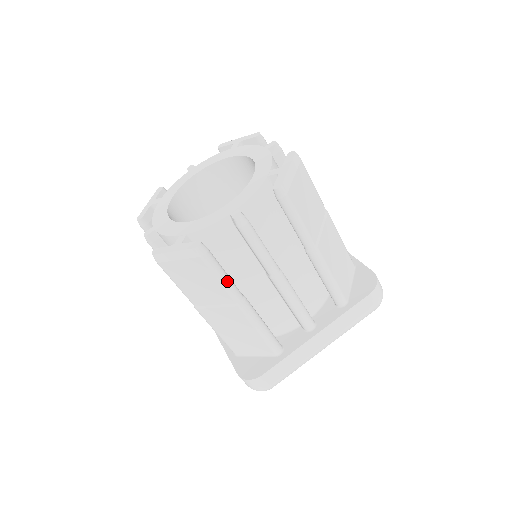
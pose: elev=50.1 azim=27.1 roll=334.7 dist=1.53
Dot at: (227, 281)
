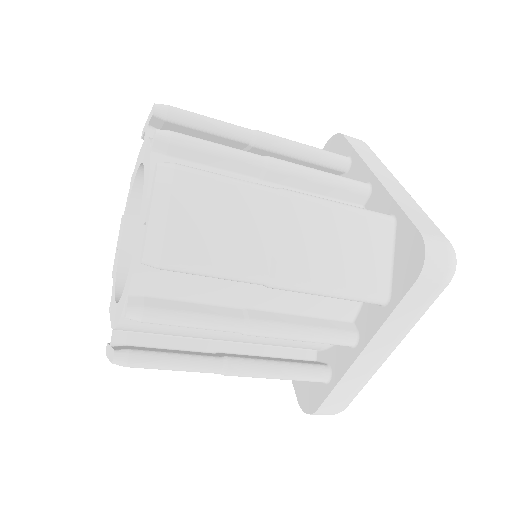
Dot at: (184, 366)
